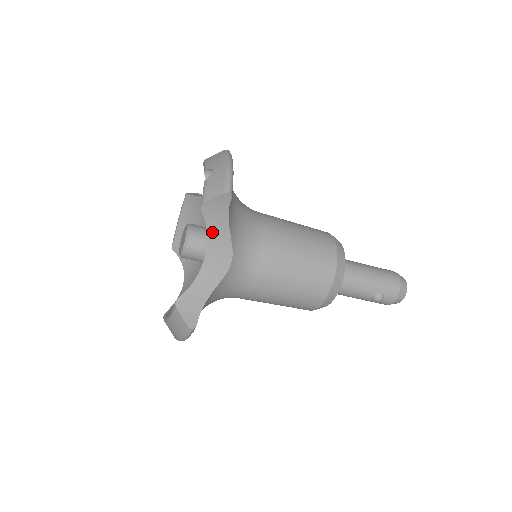
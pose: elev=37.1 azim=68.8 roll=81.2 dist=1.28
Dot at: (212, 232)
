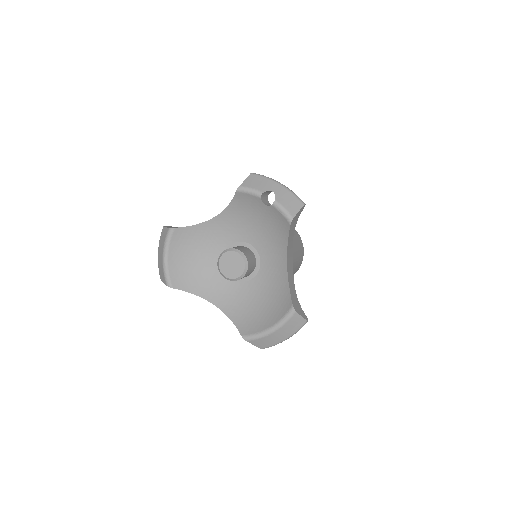
Dot at: (289, 241)
